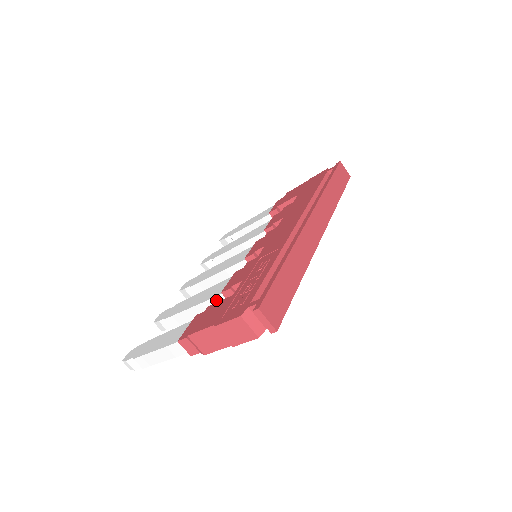
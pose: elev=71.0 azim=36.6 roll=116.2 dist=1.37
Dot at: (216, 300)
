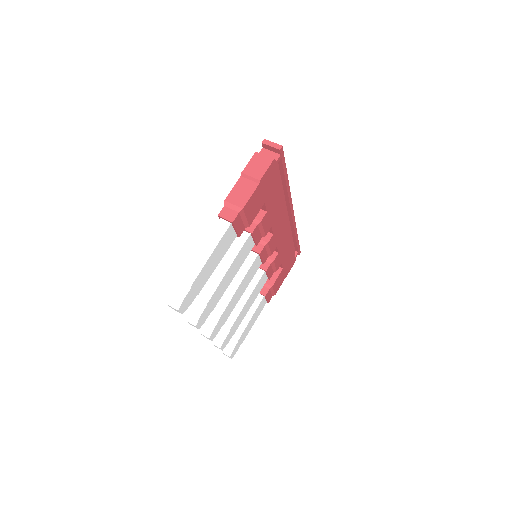
Dot at: (237, 240)
